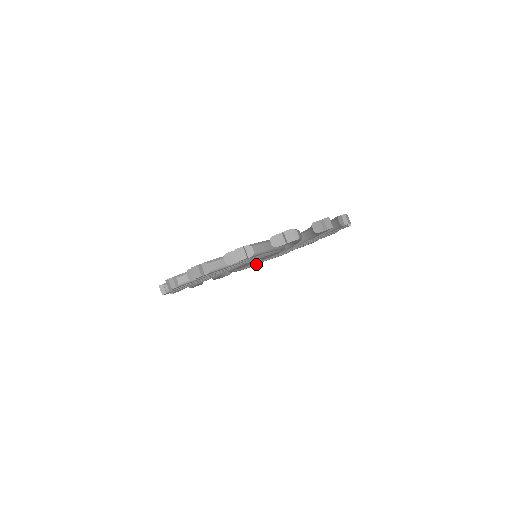
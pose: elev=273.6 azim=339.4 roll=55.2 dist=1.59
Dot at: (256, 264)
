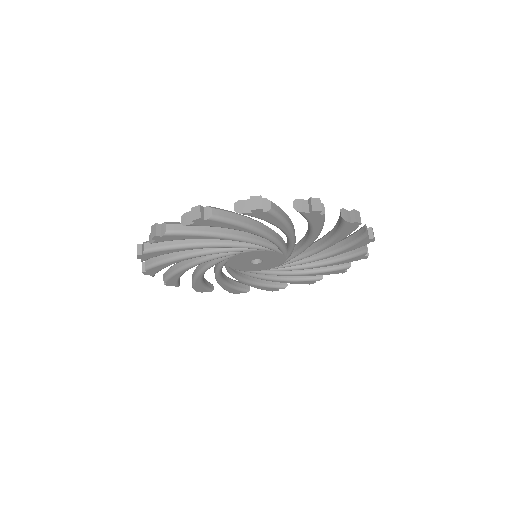
Dot at: (244, 290)
